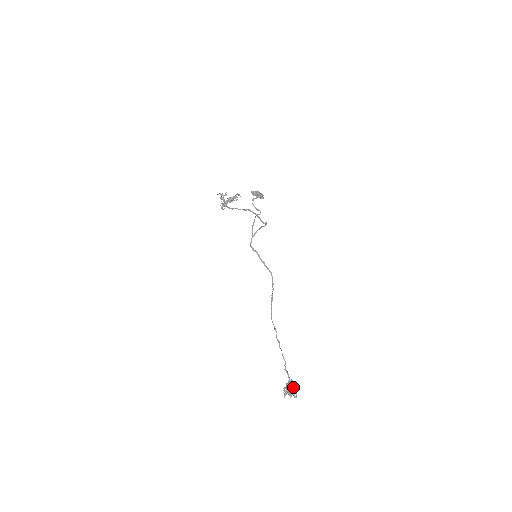
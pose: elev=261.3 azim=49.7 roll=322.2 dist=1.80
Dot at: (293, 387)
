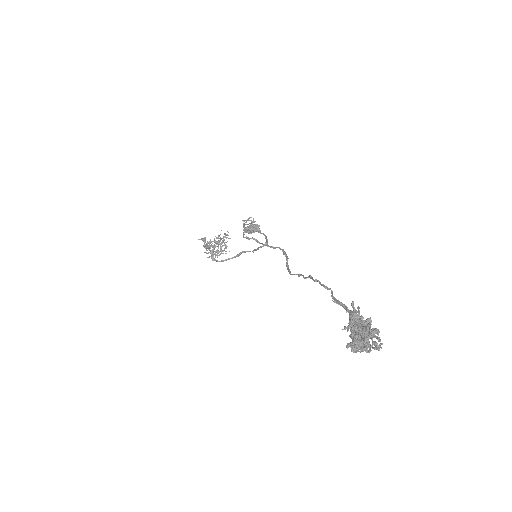
Dot at: (364, 322)
